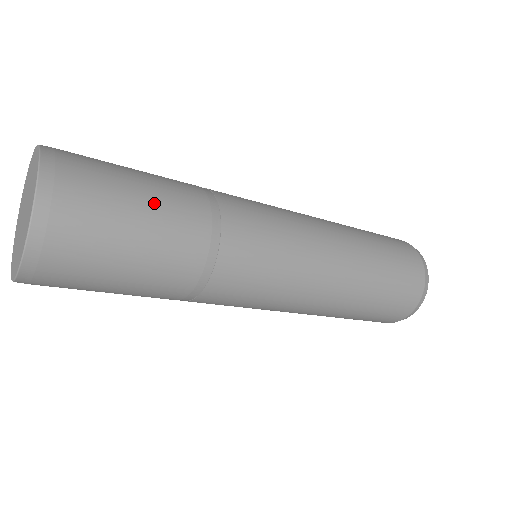
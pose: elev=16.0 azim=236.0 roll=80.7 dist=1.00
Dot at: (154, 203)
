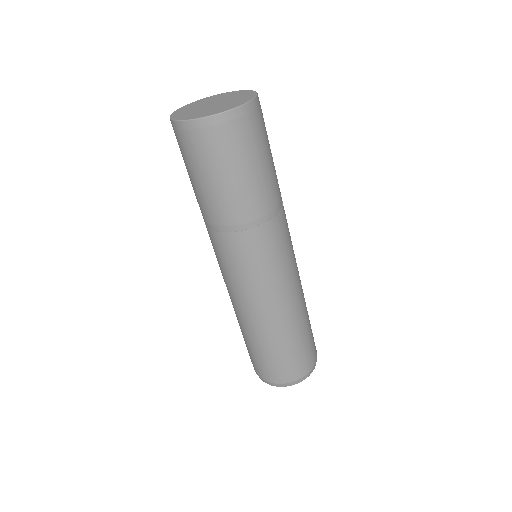
Dot at: occluded
